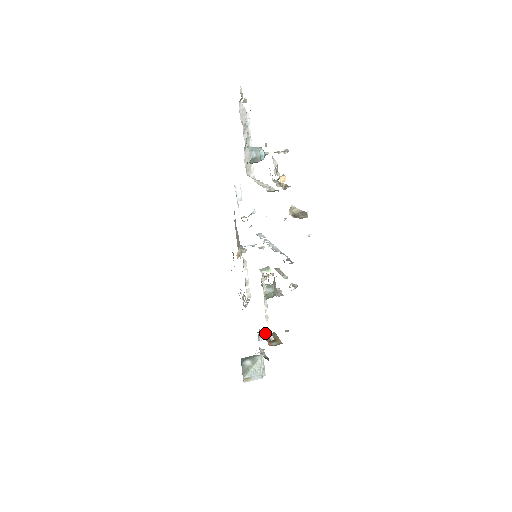
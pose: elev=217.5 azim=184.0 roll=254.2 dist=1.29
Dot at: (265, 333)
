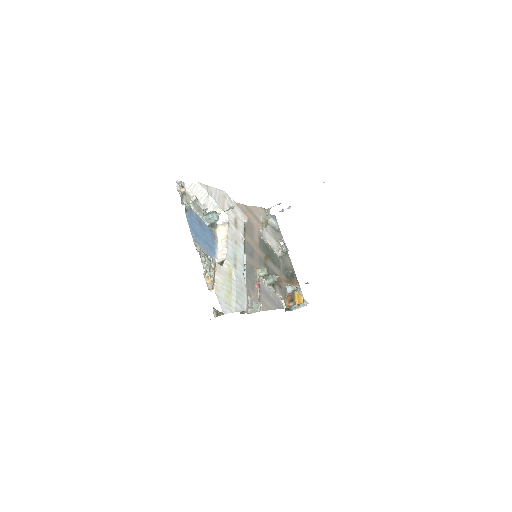
Dot at: (290, 289)
